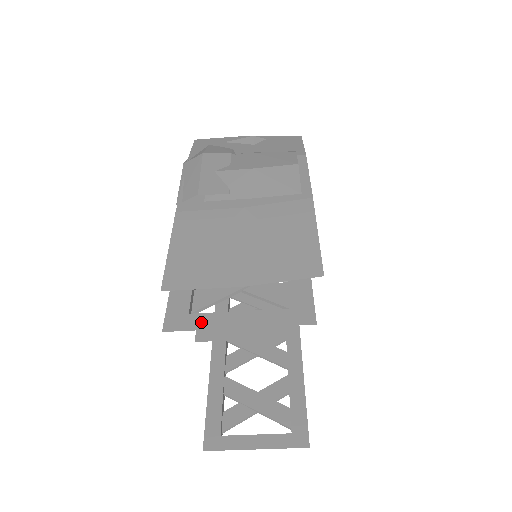
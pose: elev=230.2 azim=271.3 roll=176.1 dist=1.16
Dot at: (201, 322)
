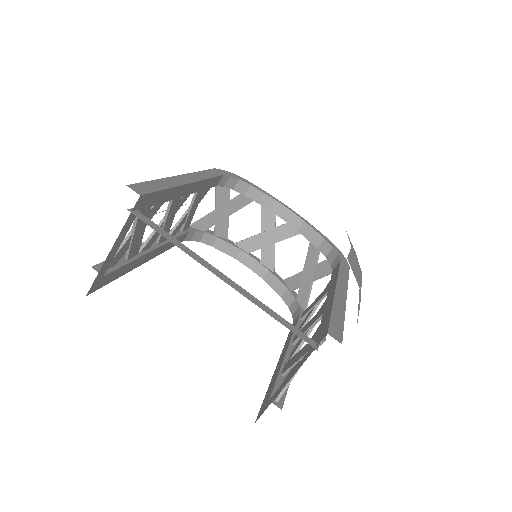
Dot at: occluded
